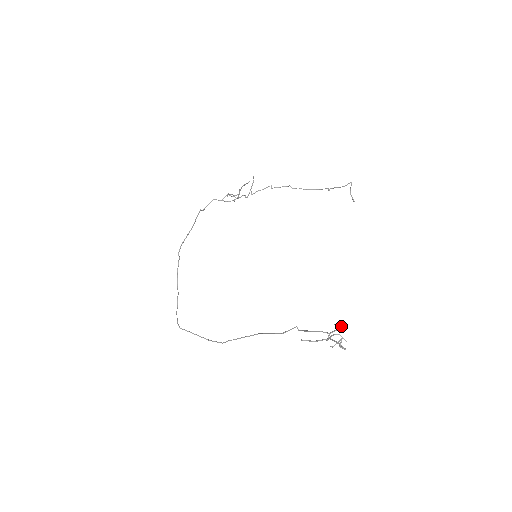
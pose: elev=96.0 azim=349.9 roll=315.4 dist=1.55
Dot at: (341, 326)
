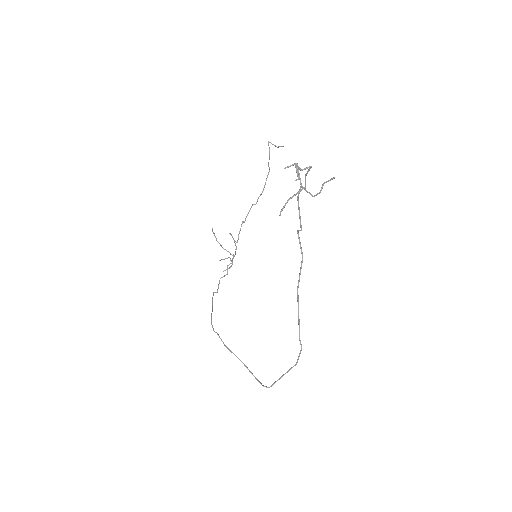
Dot at: (293, 164)
